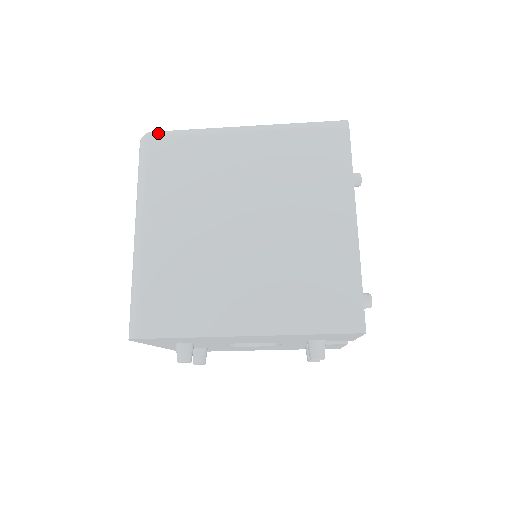
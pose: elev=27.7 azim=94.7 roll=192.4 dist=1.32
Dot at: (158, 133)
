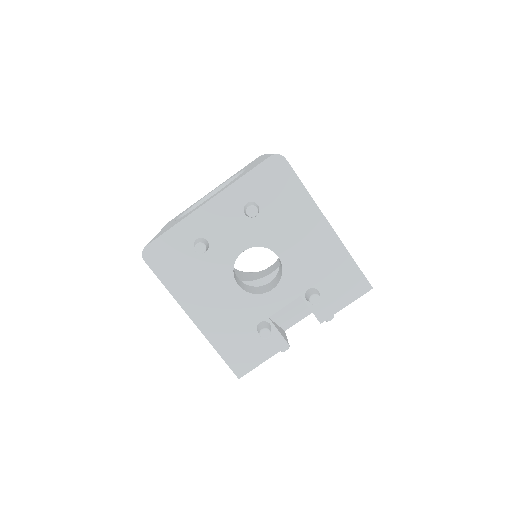
Dot at: occluded
